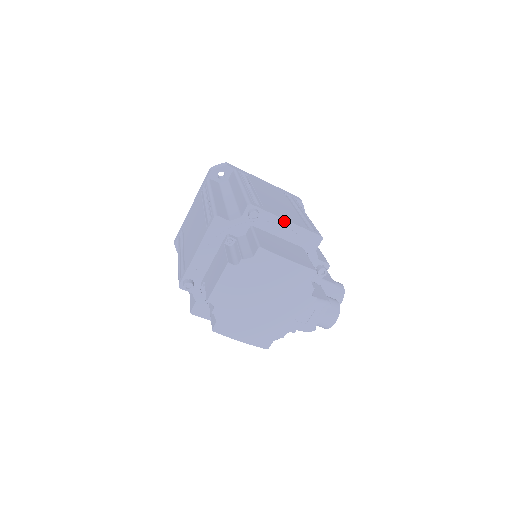
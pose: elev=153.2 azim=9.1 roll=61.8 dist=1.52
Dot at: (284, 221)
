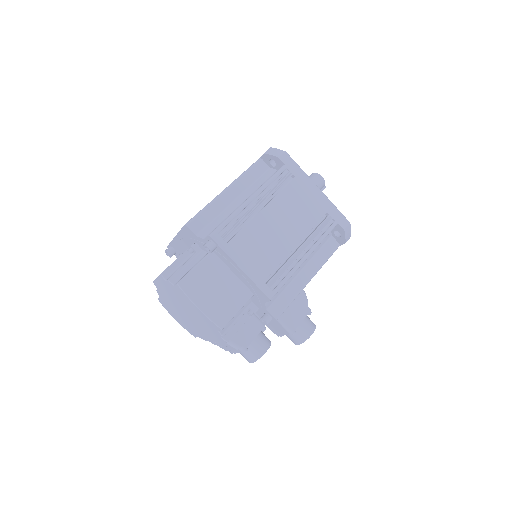
Dot at: (237, 266)
